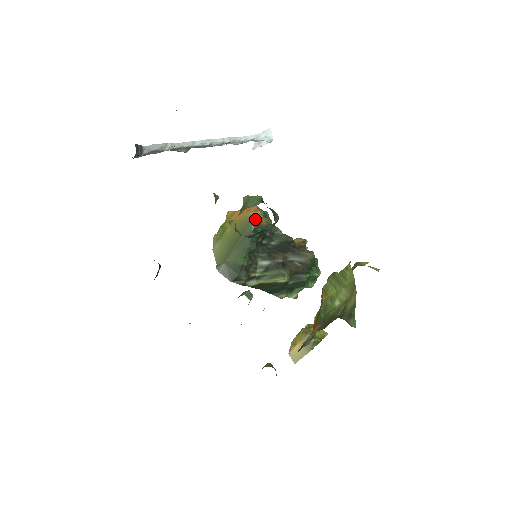
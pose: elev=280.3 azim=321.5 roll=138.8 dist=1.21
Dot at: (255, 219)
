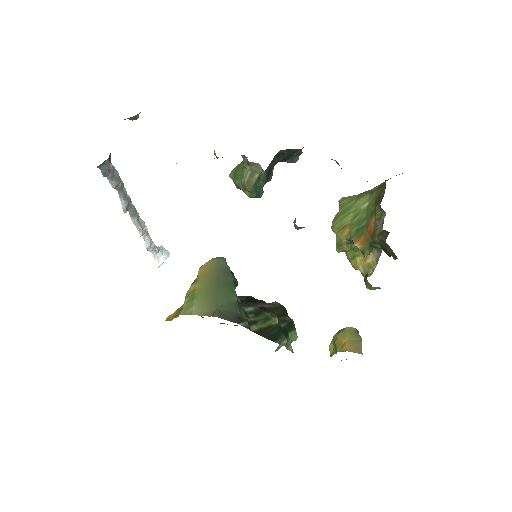
Dot at: (221, 257)
